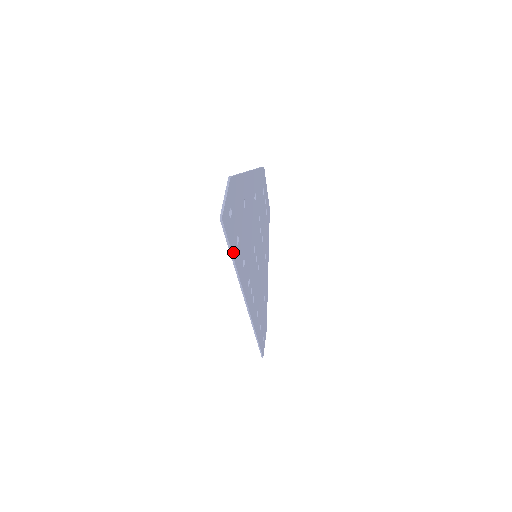
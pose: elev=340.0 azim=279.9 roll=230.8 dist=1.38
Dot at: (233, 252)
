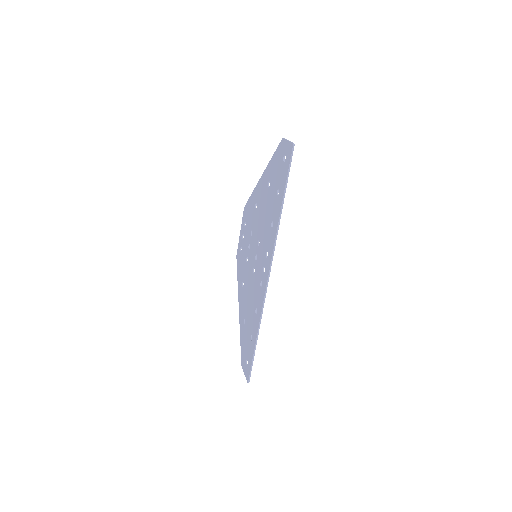
Dot at: (285, 190)
